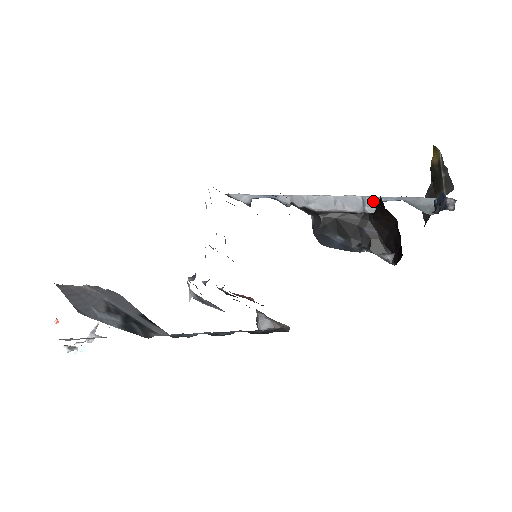
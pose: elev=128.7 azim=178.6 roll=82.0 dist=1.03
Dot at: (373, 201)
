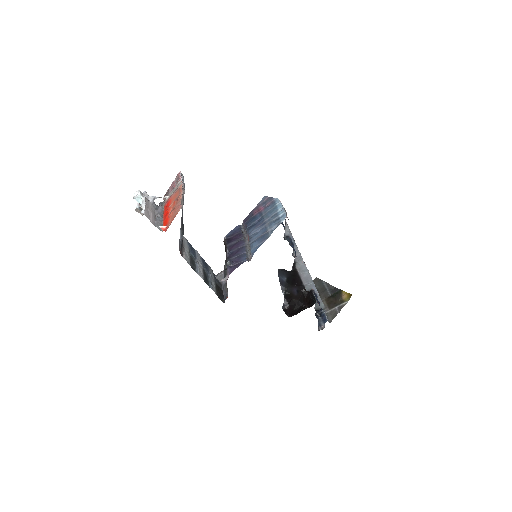
Dot at: (312, 286)
